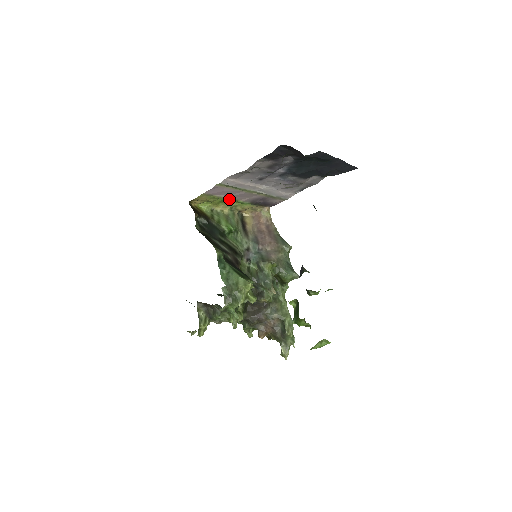
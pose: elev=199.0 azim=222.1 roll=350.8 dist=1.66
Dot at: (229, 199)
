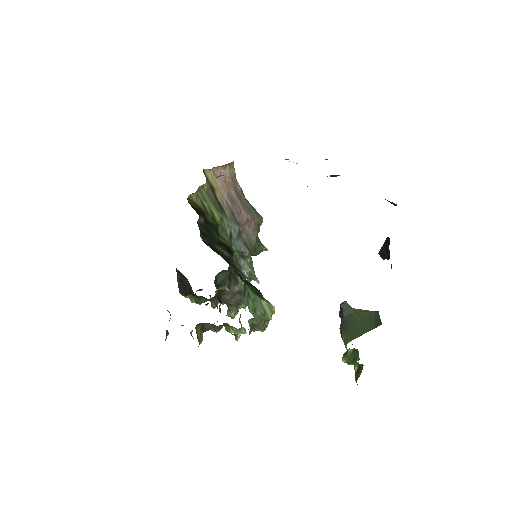
Dot at: occluded
